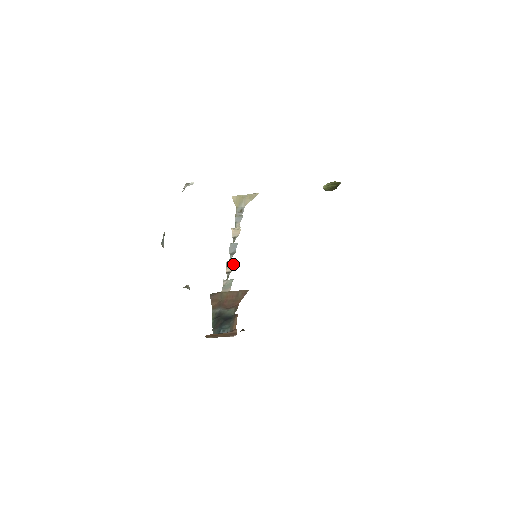
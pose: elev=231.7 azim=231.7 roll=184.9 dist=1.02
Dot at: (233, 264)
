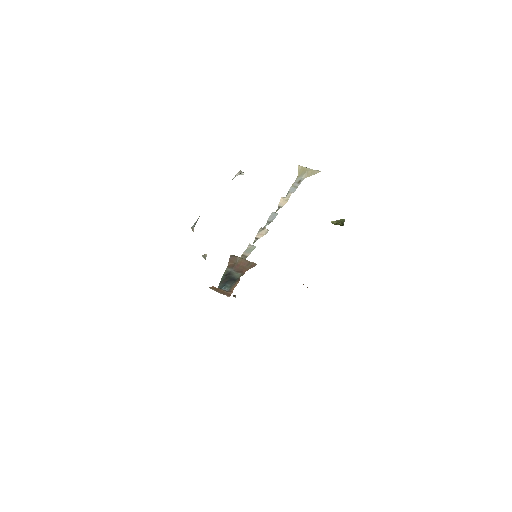
Dot at: (263, 233)
